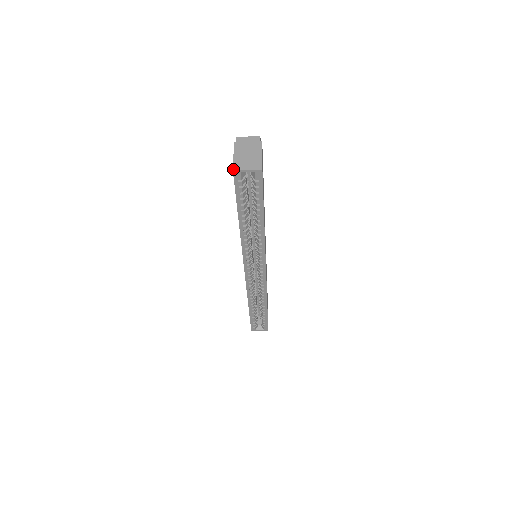
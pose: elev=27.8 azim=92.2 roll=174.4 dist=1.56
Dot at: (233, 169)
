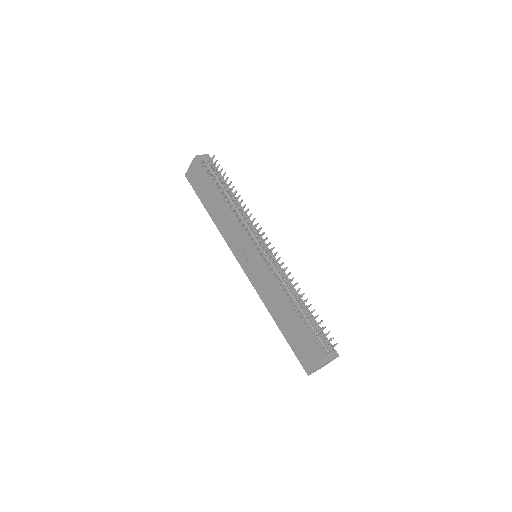
Dot at: occluded
